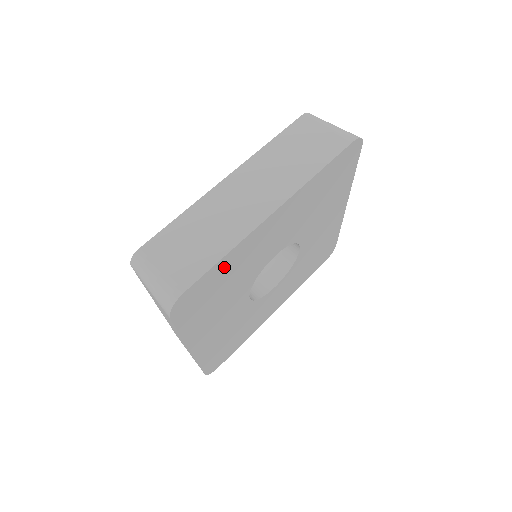
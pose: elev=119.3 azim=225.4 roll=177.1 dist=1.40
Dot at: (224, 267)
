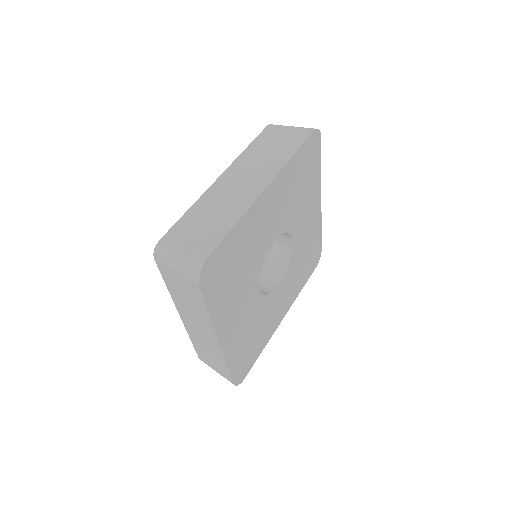
Dot at: (235, 239)
